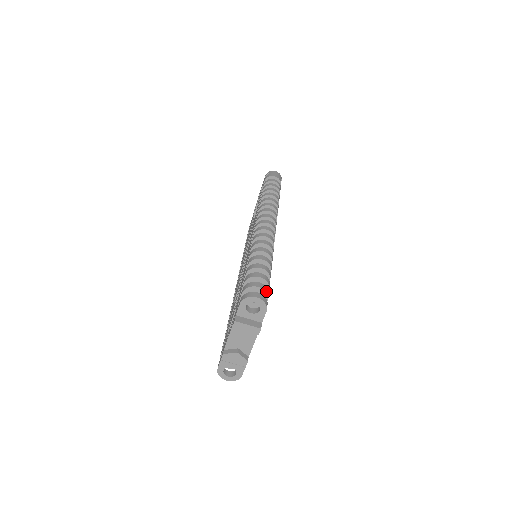
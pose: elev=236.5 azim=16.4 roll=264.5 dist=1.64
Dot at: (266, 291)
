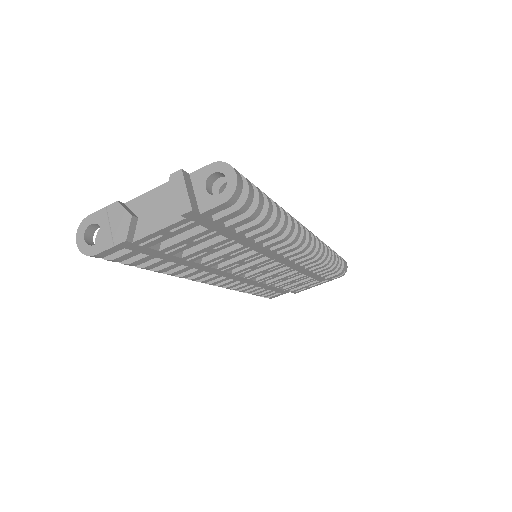
Dot at: (248, 199)
